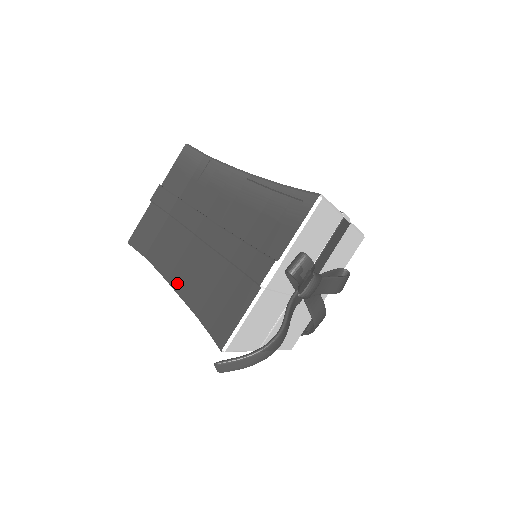
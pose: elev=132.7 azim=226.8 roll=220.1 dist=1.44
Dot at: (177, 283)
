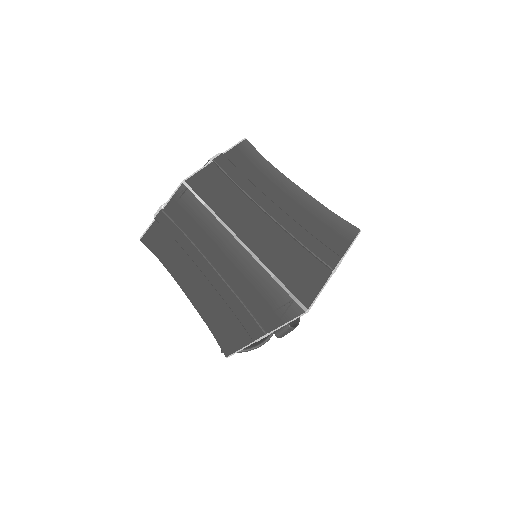
Dot at: (189, 295)
